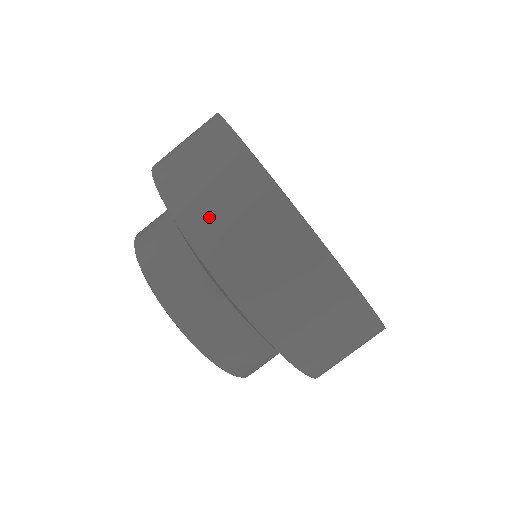
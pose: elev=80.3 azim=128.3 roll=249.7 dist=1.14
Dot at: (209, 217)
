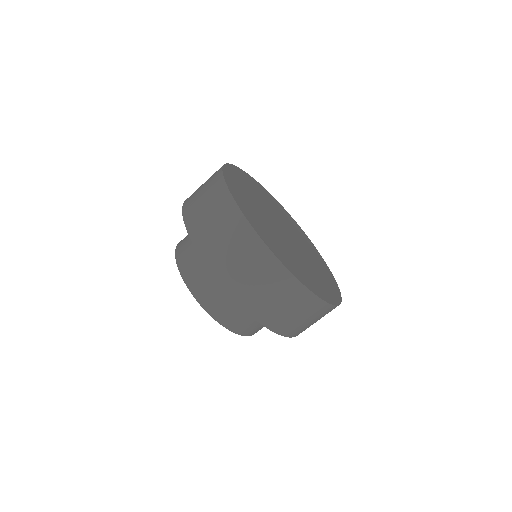
Dot at: (207, 234)
